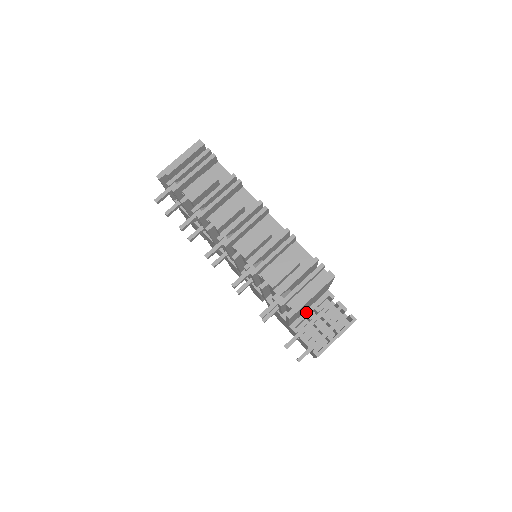
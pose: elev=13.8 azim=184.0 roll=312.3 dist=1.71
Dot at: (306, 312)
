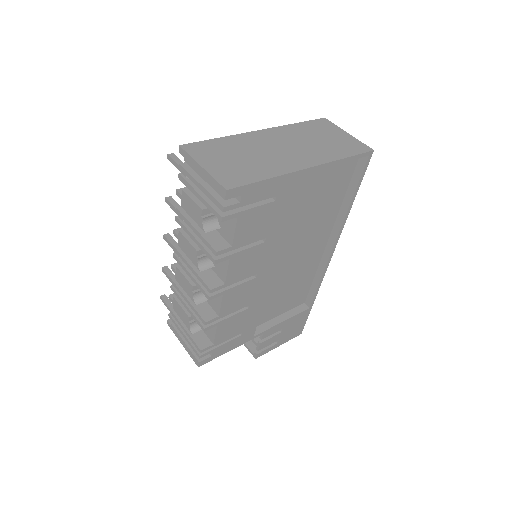
Dot at: occluded
